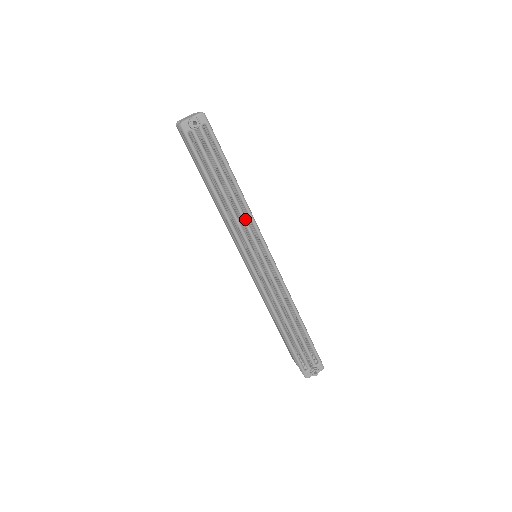
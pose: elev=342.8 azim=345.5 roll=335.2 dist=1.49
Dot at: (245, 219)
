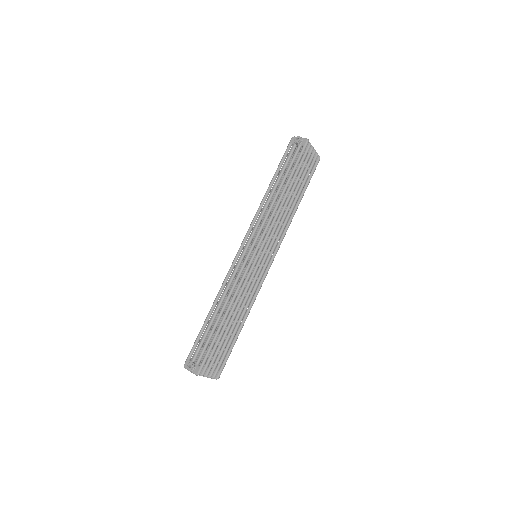
Dot at: (267, 214)
